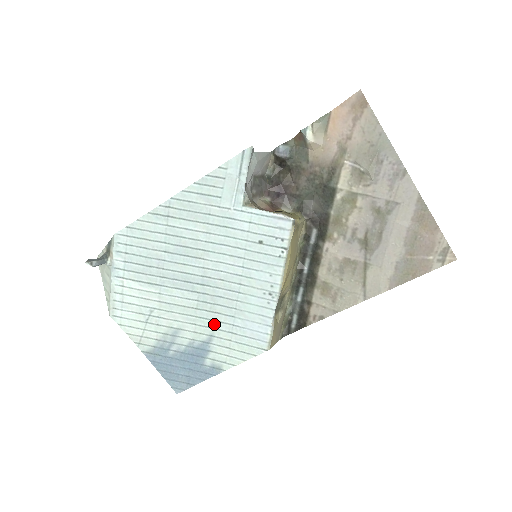
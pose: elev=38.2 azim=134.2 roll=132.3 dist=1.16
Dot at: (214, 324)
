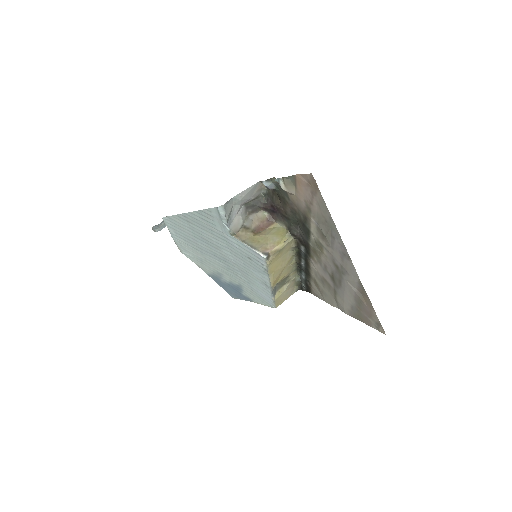
Dot at: (240, 281)
